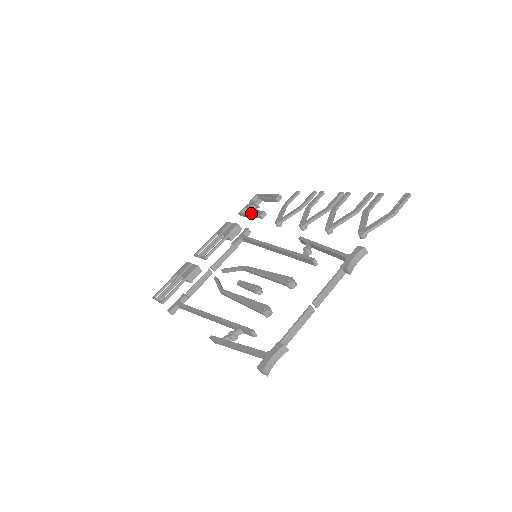
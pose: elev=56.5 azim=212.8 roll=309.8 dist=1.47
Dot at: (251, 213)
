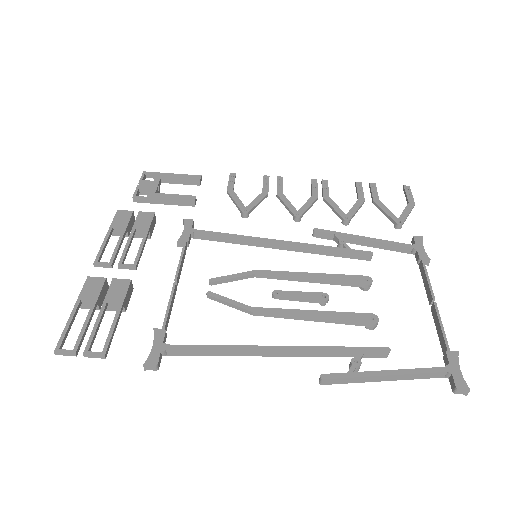
Dot at: (169, 198)
